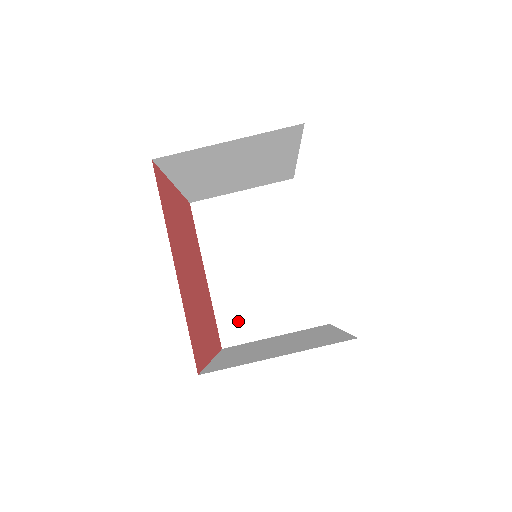
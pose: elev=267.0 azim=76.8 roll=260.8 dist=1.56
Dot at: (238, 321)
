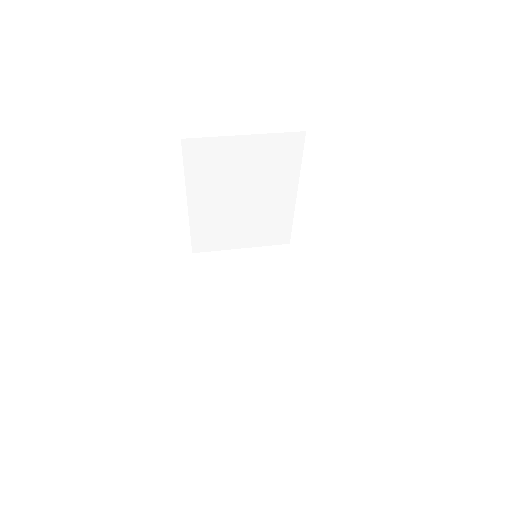
Dot at: (227, 355)
